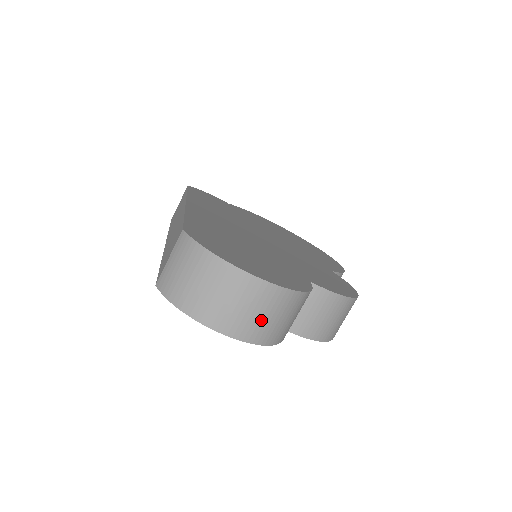
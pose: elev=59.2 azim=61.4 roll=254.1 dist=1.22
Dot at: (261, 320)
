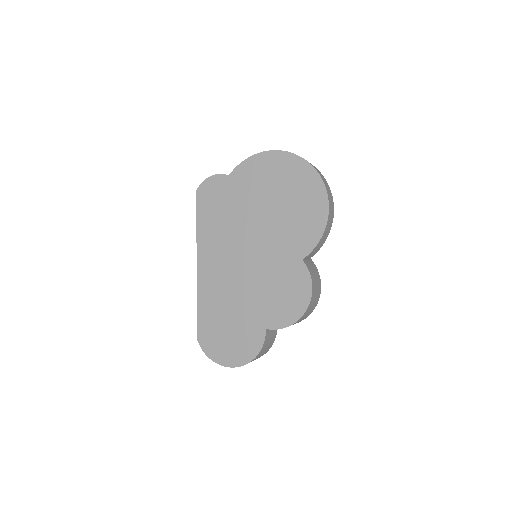
Dot at: occluded
